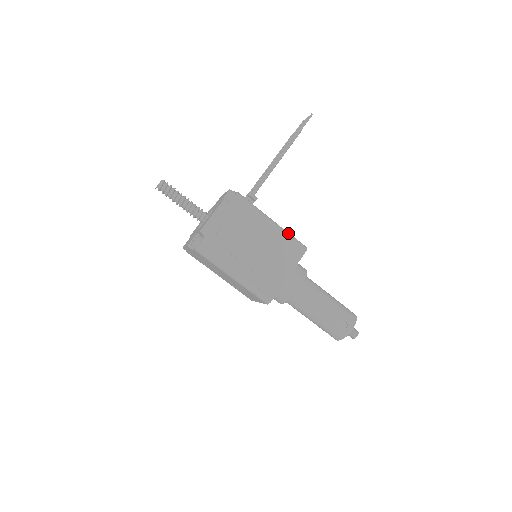
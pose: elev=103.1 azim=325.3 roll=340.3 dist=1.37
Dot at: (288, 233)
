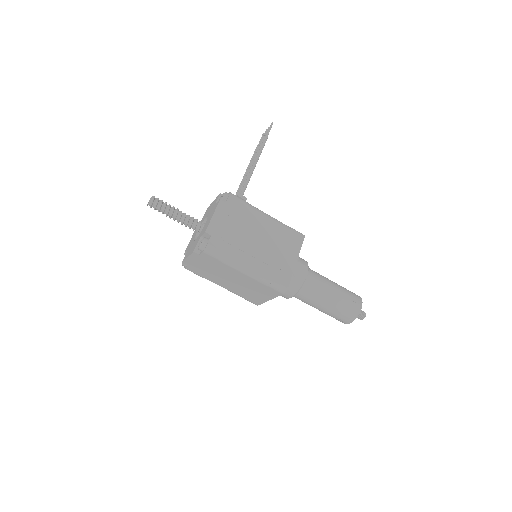
Dot at: (284, 224)
